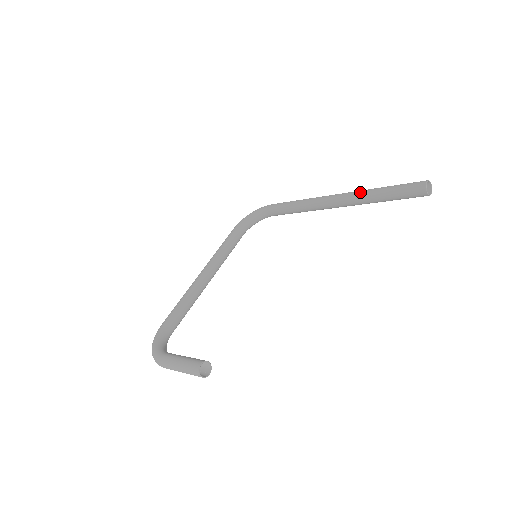
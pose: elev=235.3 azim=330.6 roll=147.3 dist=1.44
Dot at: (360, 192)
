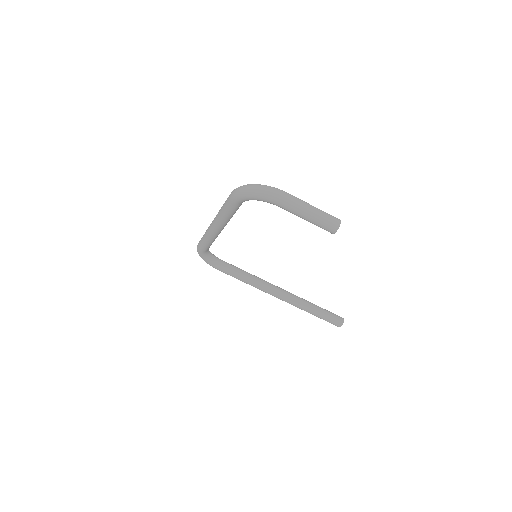
Dot at: (302, 298)
